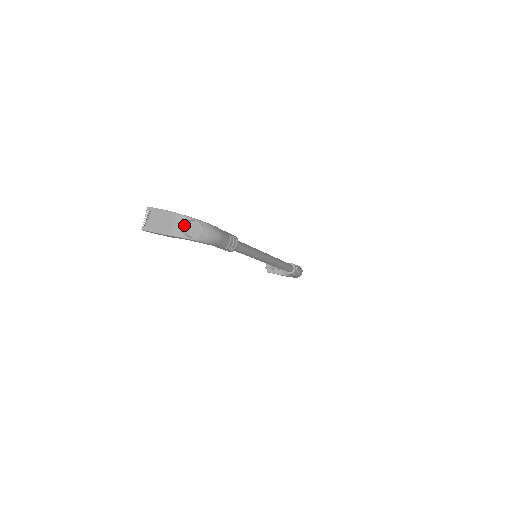
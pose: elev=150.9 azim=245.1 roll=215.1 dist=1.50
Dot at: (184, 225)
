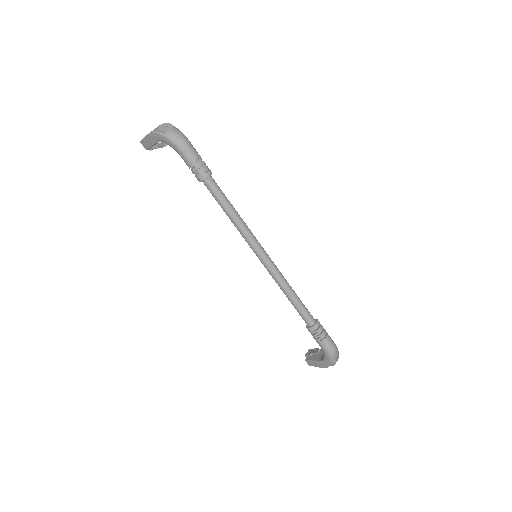
Dot at: (161, 125)
